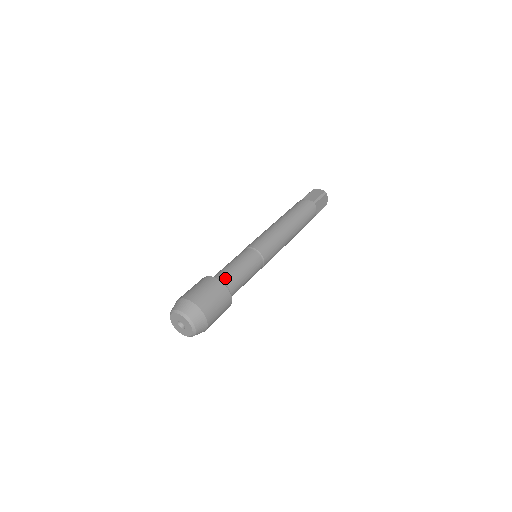
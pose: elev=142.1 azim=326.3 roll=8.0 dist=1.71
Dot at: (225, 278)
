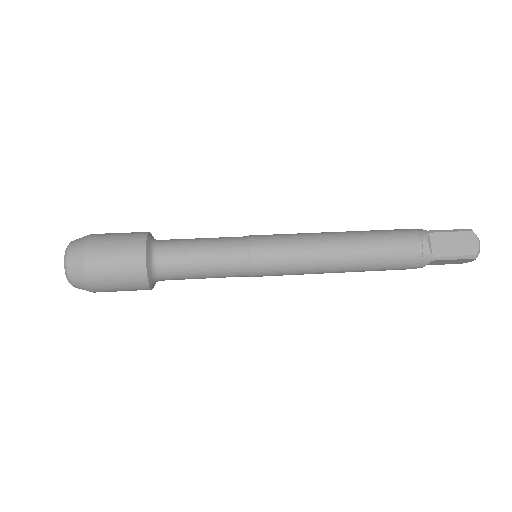
Dot at: (165, 240)
